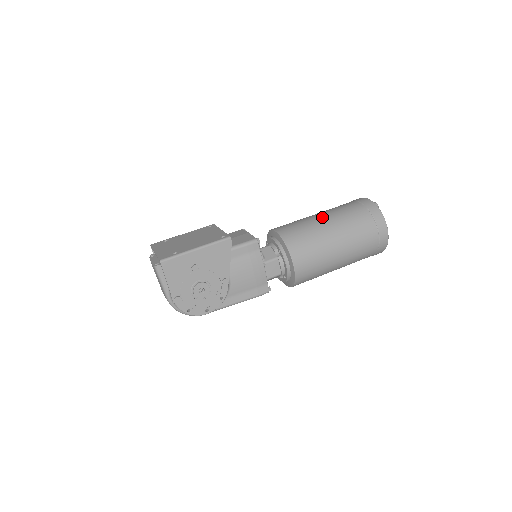
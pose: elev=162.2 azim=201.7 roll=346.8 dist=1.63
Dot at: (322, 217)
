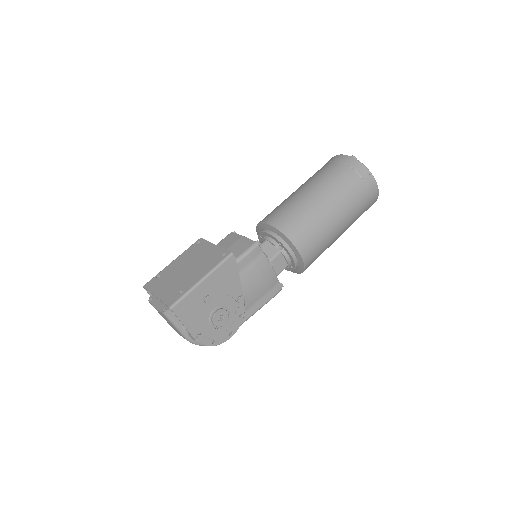
Dot at: (309, 192)
